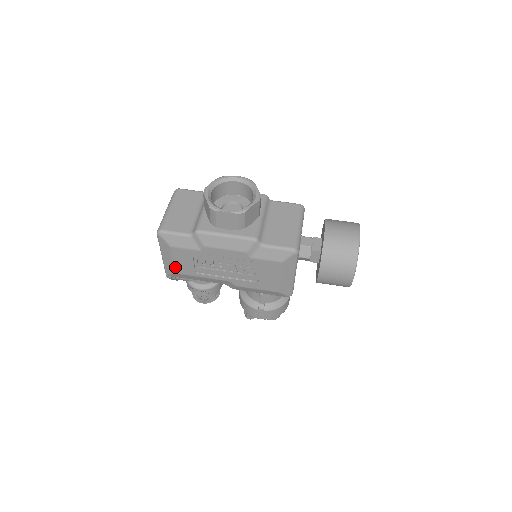
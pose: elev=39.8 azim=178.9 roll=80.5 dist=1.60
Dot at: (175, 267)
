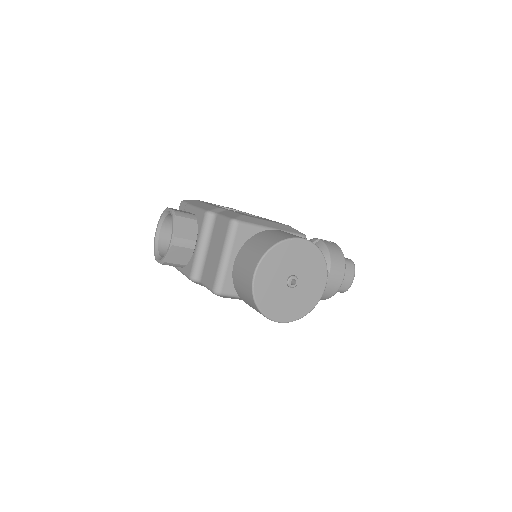
Dot at: occluded
